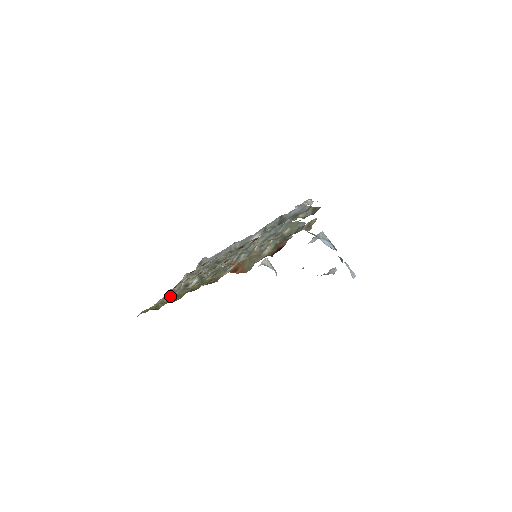
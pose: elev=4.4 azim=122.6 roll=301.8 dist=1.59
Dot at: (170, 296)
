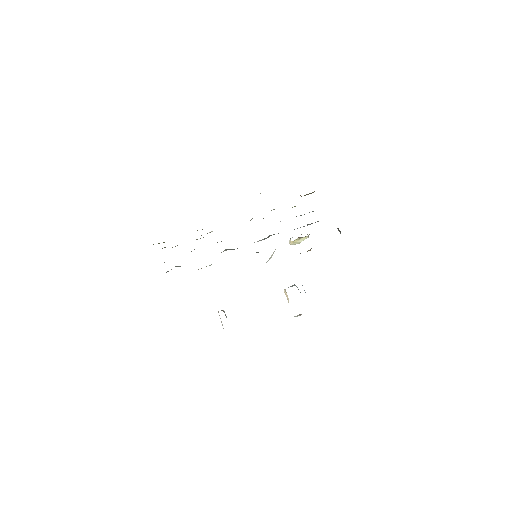
Dot at: occluded
